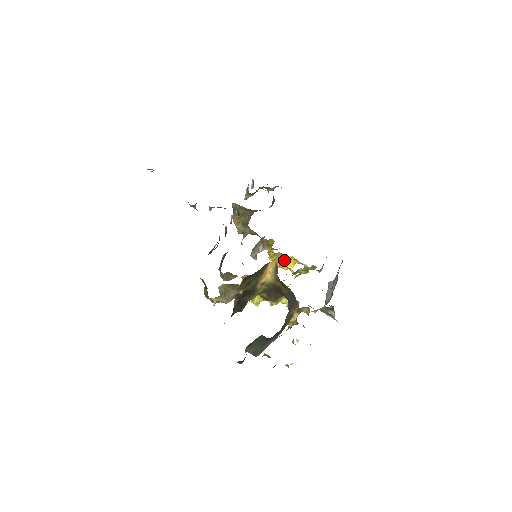
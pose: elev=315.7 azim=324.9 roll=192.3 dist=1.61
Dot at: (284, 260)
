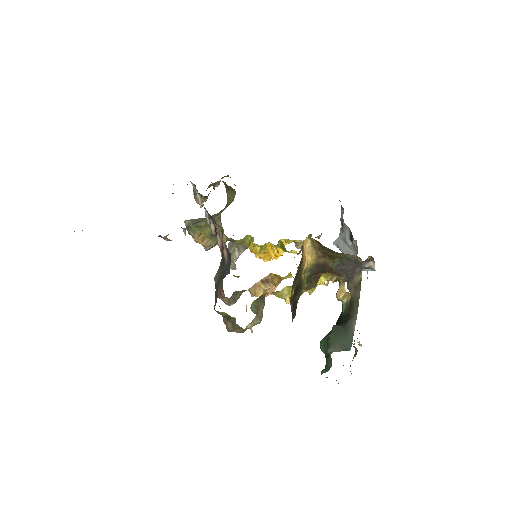
Dot at: (278, 247)
